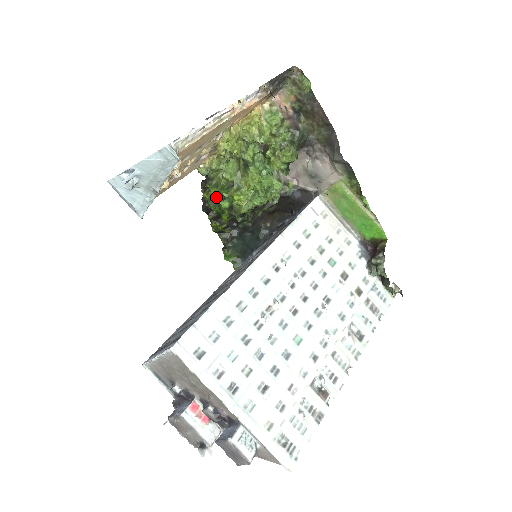
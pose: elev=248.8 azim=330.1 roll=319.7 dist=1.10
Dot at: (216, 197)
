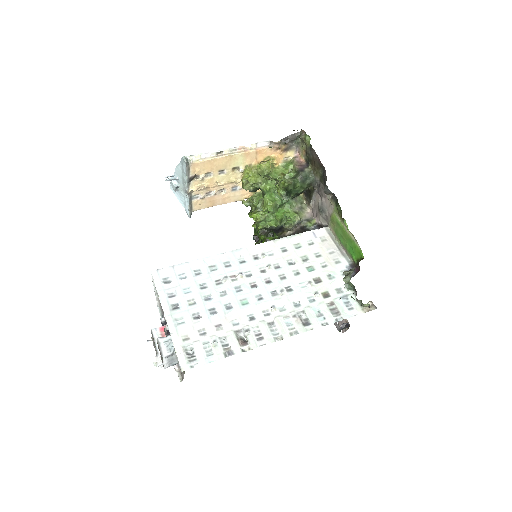
Dot at: occluded
